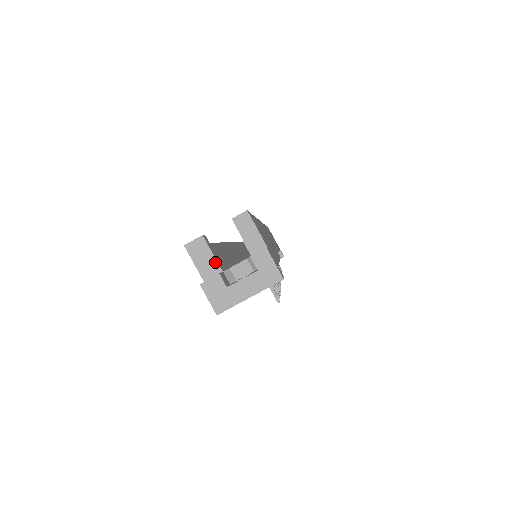
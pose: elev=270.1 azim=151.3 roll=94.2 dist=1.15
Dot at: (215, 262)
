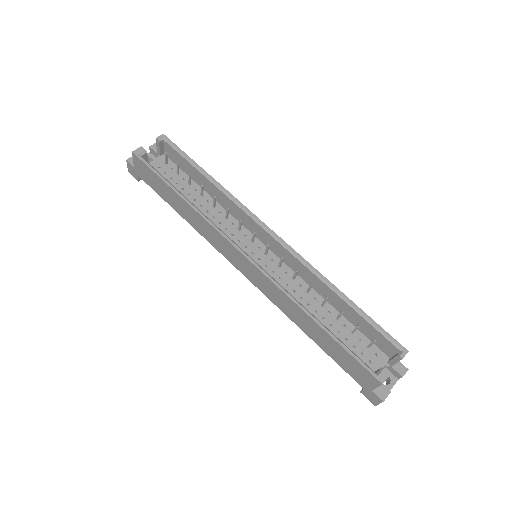
Dot at: occluded
